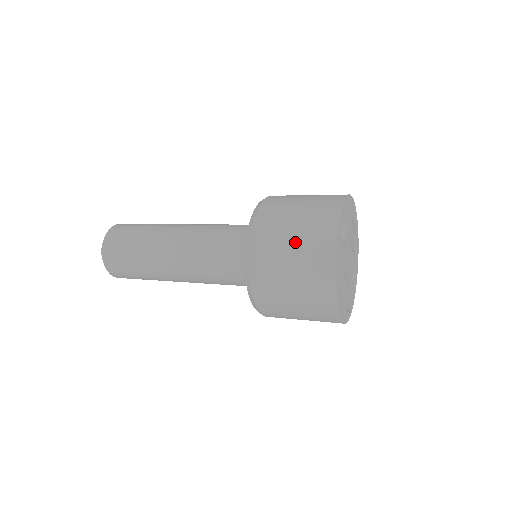
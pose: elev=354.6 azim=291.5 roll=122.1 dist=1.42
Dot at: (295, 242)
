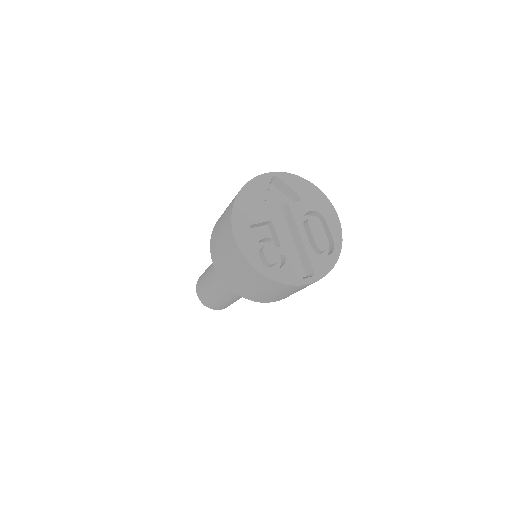
Dot at: occluded
